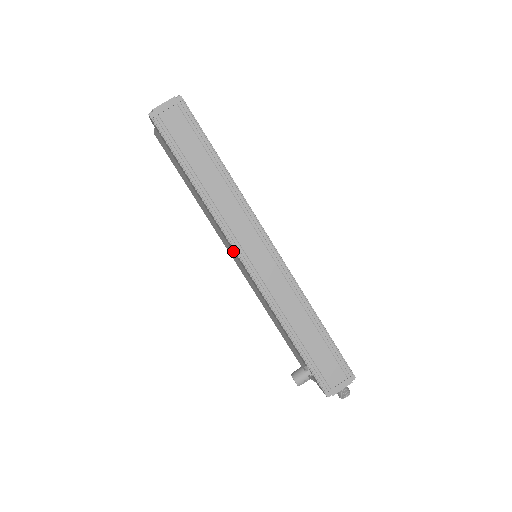
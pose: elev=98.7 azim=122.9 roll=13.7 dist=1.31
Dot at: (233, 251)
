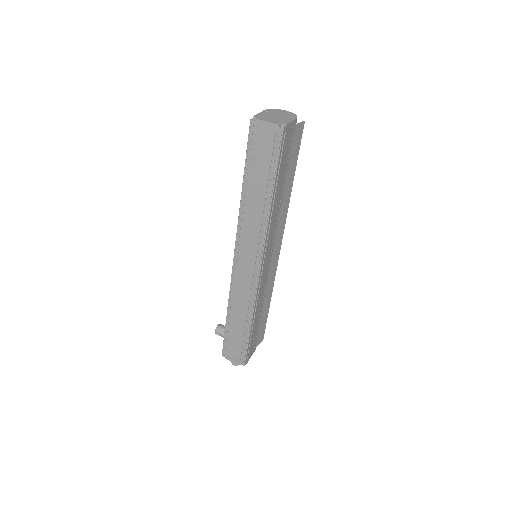
Dot at: occluded
